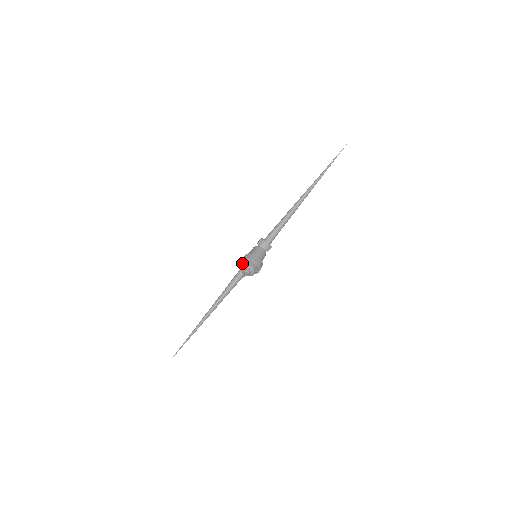
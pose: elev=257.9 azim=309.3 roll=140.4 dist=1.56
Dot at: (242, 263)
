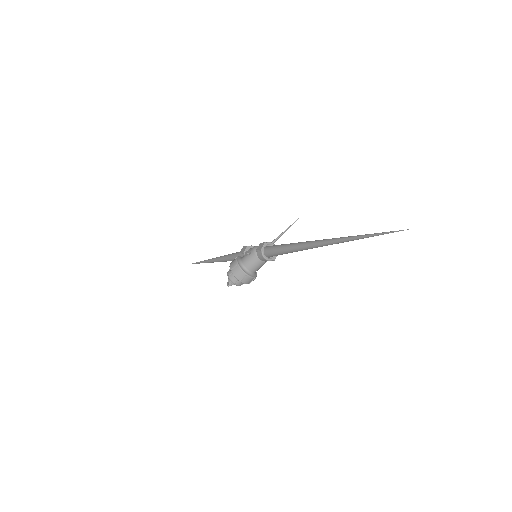
Dot at: occluded
